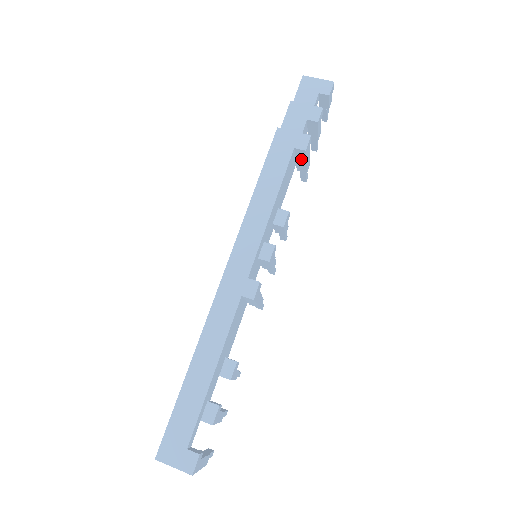
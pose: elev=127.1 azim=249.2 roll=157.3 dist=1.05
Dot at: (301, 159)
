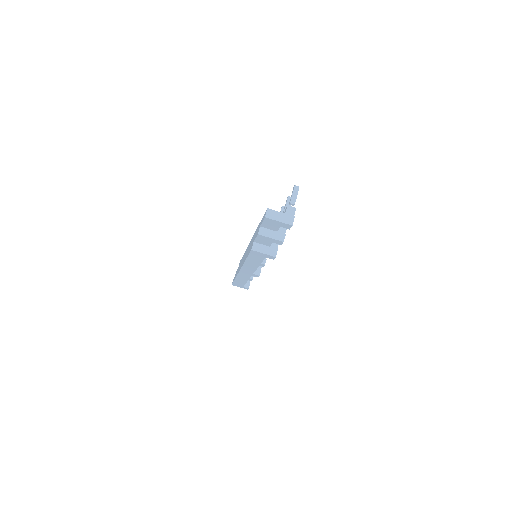
Dot at: occluded
